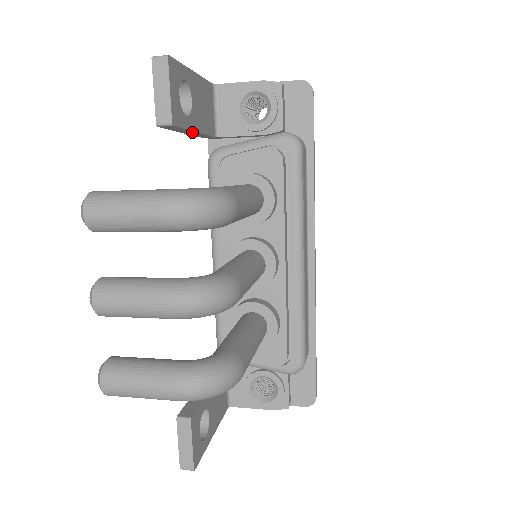
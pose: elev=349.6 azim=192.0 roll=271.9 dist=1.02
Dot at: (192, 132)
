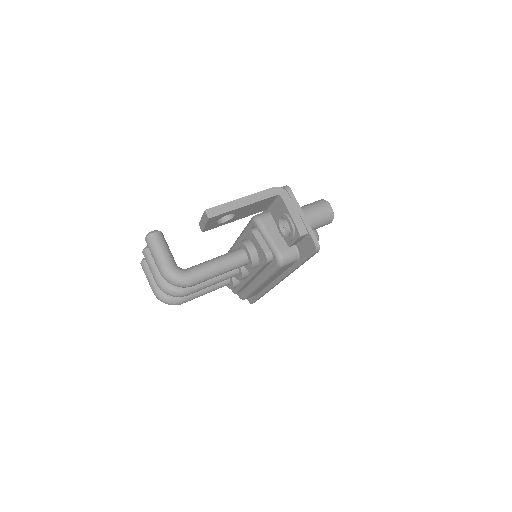
Dot at: occluded
